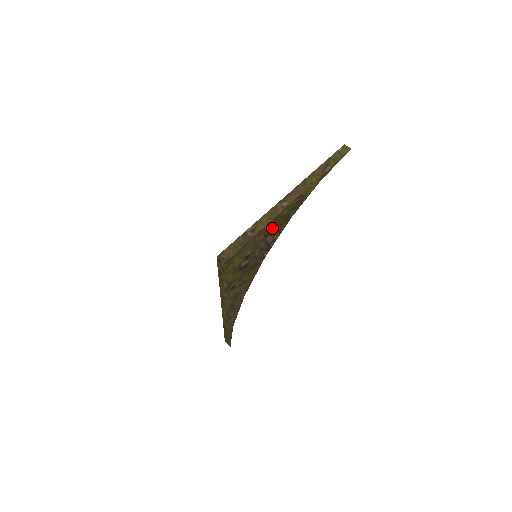
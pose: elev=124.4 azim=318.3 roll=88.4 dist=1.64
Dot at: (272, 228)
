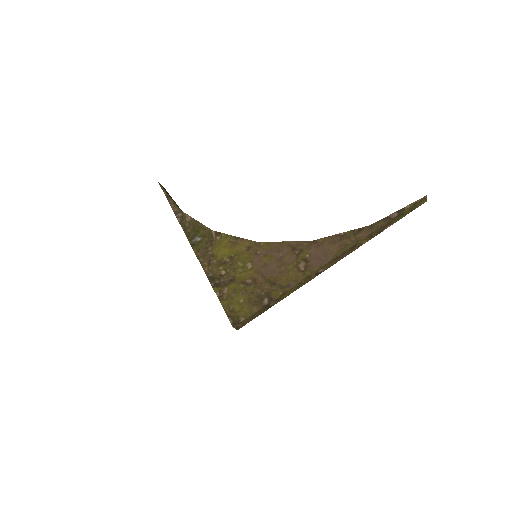
Dot at: occluded
